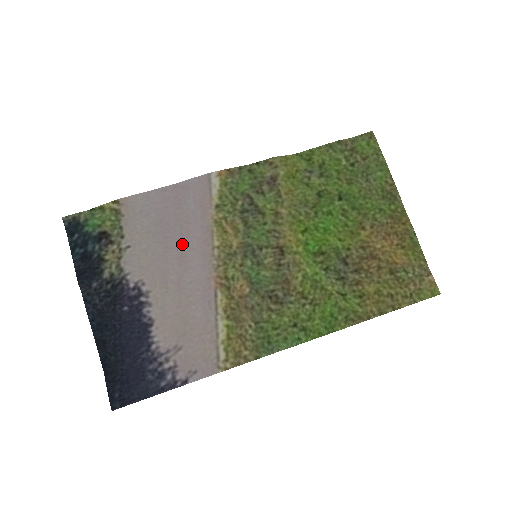
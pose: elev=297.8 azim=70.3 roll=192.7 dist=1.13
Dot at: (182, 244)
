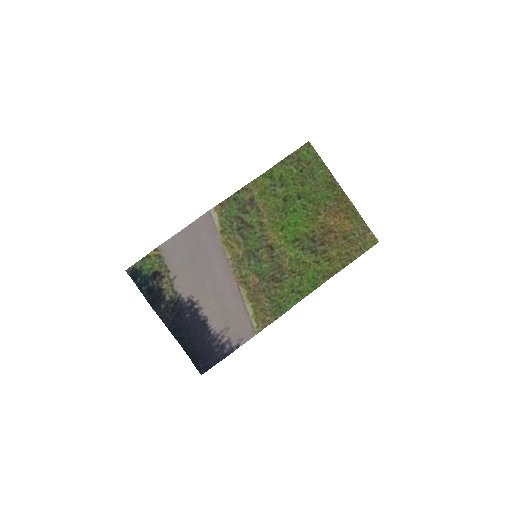
Dot at: (207, 264)
